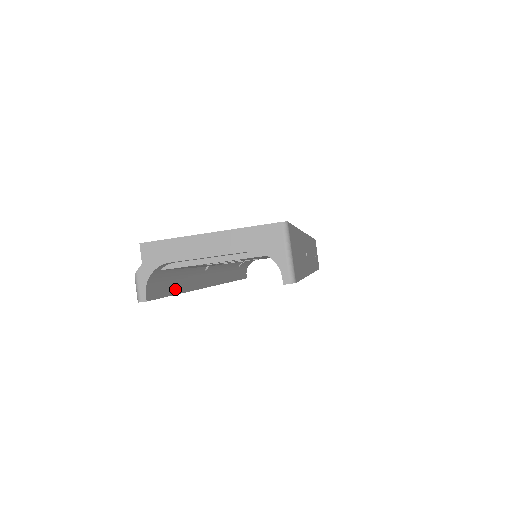
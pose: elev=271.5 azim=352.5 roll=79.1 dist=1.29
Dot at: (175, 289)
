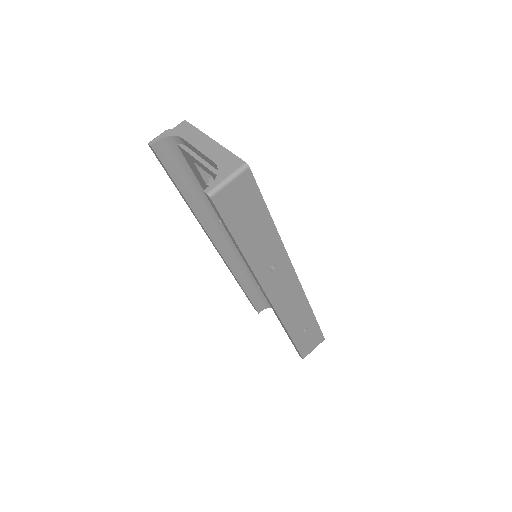
Dot at: (181, 184)
